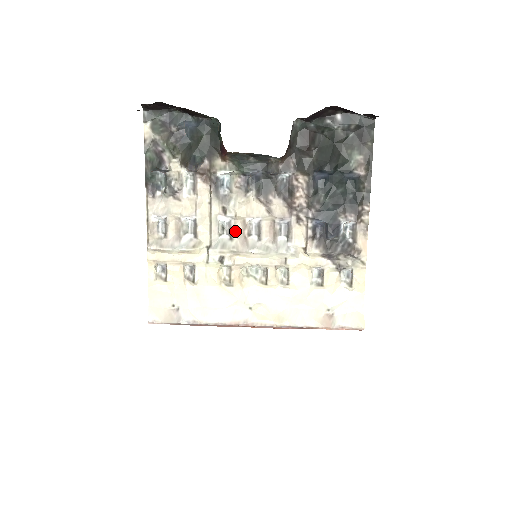
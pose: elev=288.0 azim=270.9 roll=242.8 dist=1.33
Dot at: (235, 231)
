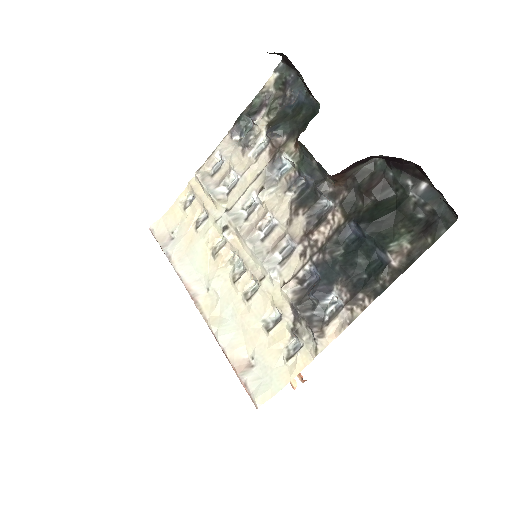
Dot at: (254, 216)
